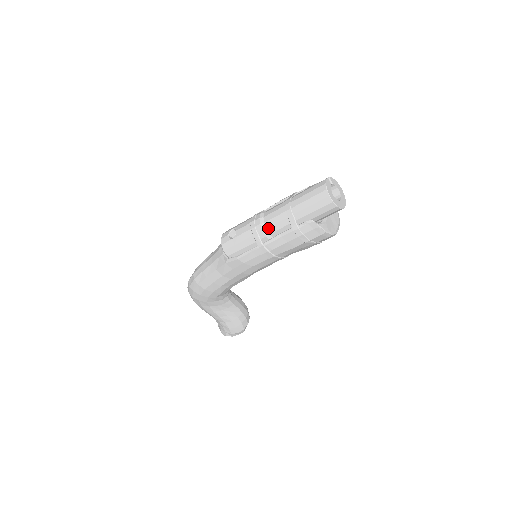
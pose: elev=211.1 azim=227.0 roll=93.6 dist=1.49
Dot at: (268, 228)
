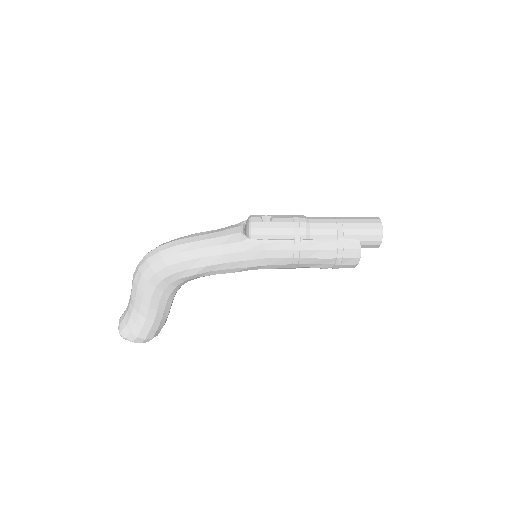
Dot at: (312, 229)
